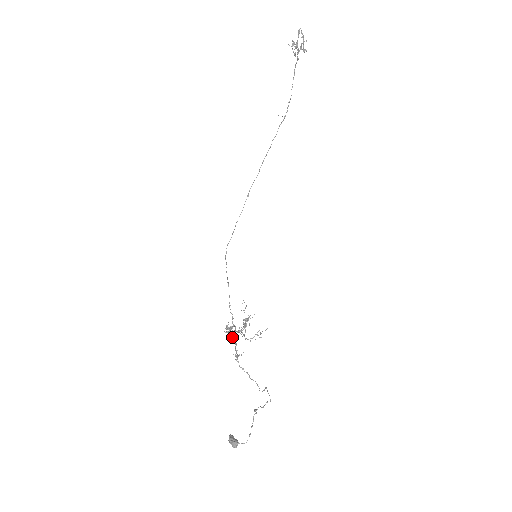
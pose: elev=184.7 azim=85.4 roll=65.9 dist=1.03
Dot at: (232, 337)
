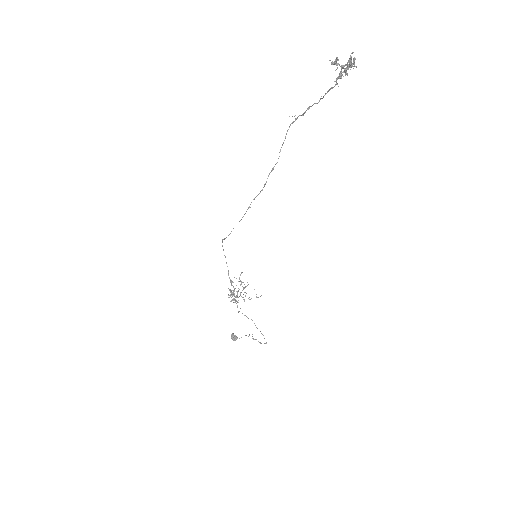
Dot at: (231, 292)
